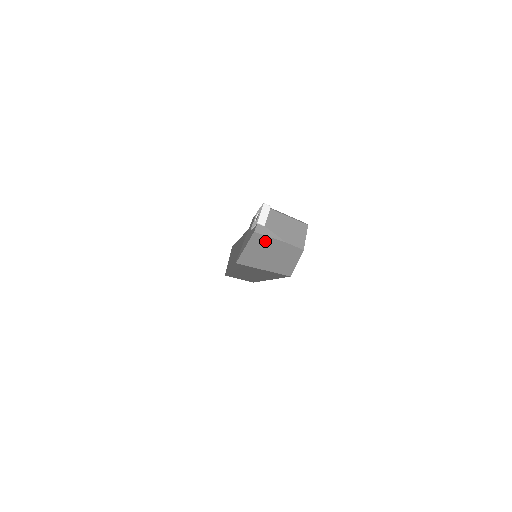
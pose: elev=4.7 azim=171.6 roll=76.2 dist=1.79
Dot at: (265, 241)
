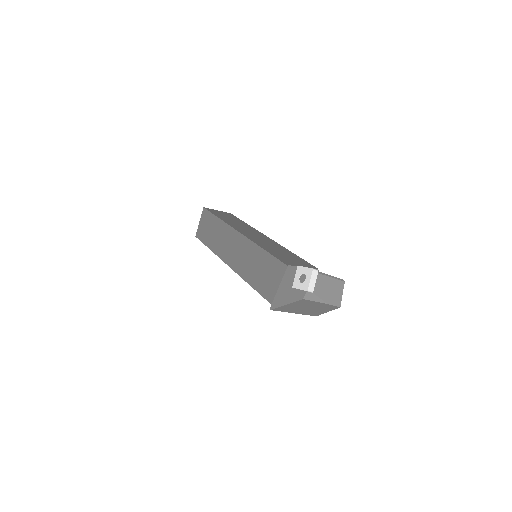
Dot at: (309, 303)
